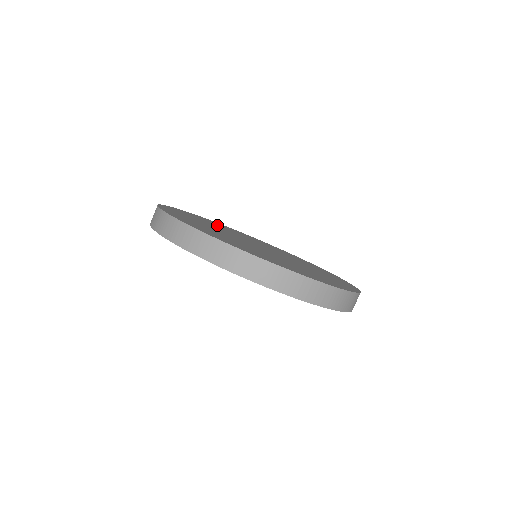
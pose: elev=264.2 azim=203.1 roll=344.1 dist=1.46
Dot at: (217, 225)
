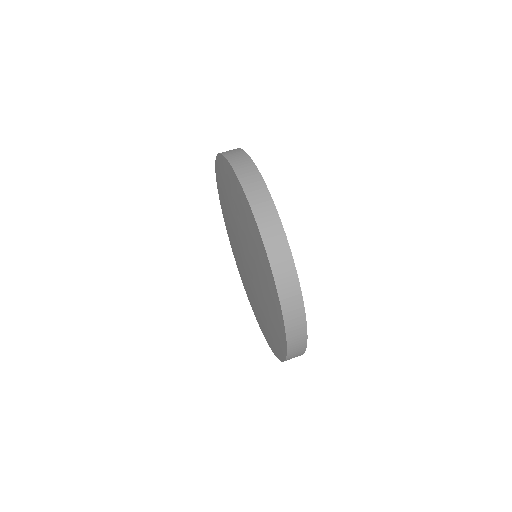
Dot at: occluded
